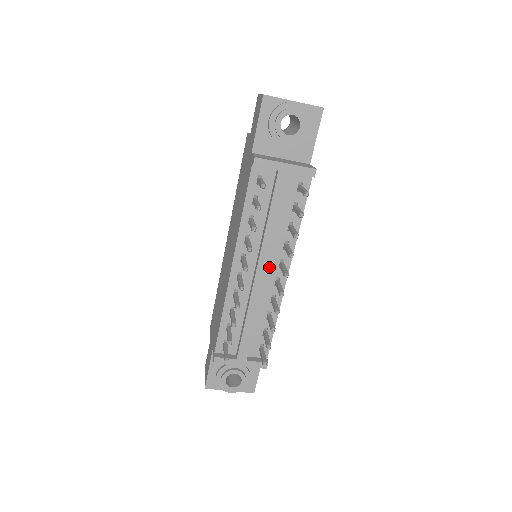
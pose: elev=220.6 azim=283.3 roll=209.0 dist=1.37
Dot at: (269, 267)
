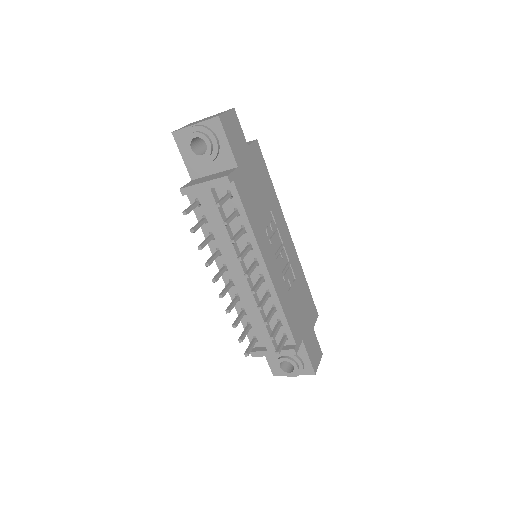
Dot at: occluded
